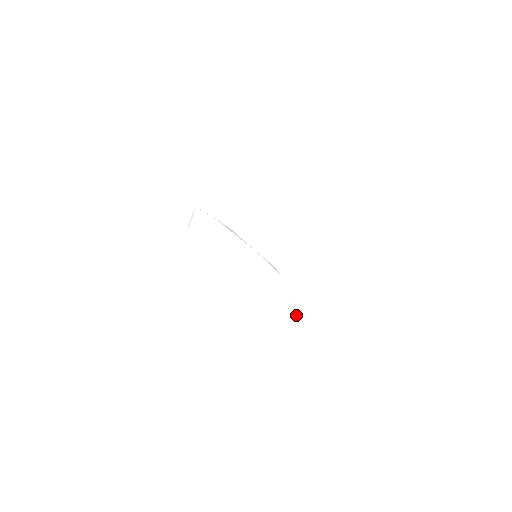
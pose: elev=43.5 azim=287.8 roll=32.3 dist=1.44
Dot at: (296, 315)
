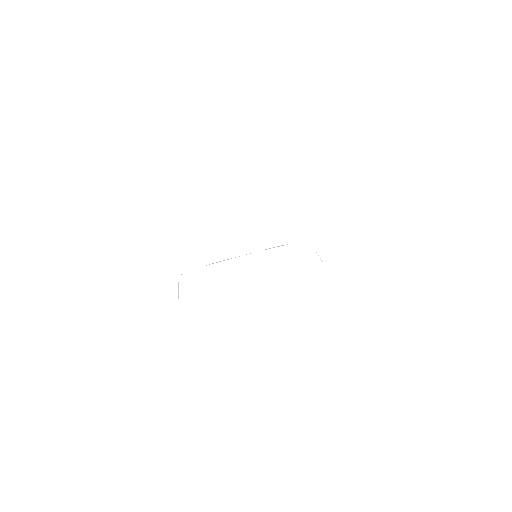
Dot at: occluded
